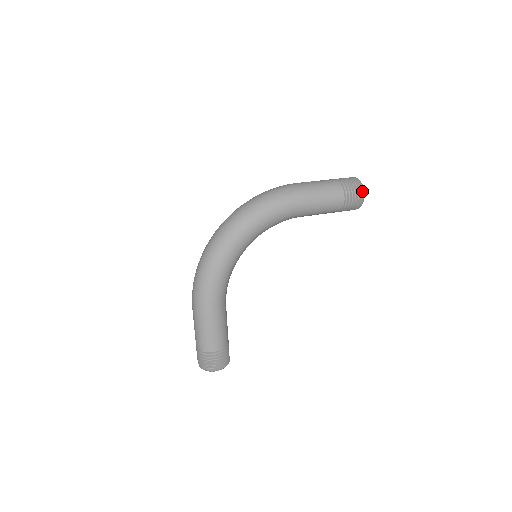
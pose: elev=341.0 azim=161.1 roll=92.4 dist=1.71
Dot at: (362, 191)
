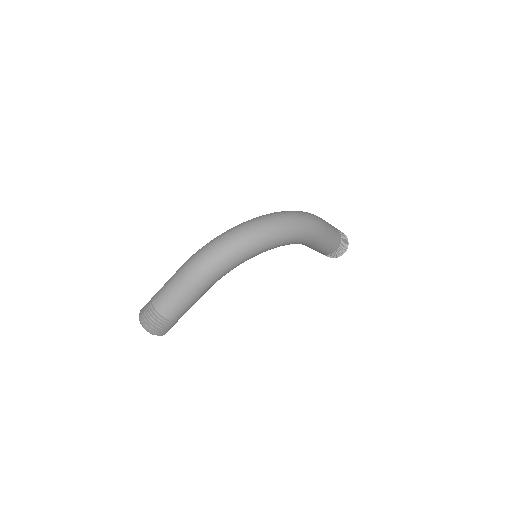
Dot at: (345, 250)
